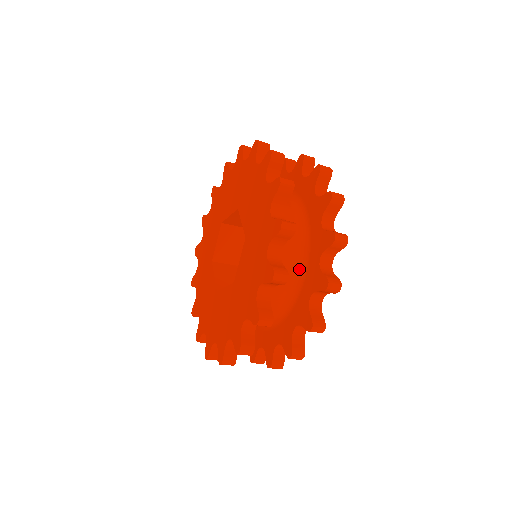
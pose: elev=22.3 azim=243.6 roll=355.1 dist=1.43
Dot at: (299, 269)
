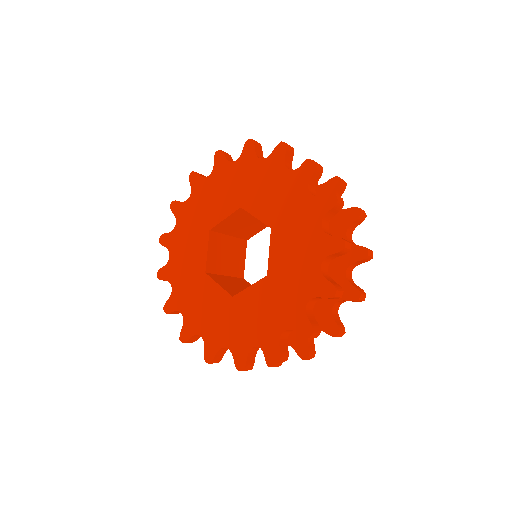
Dot at: occluded
